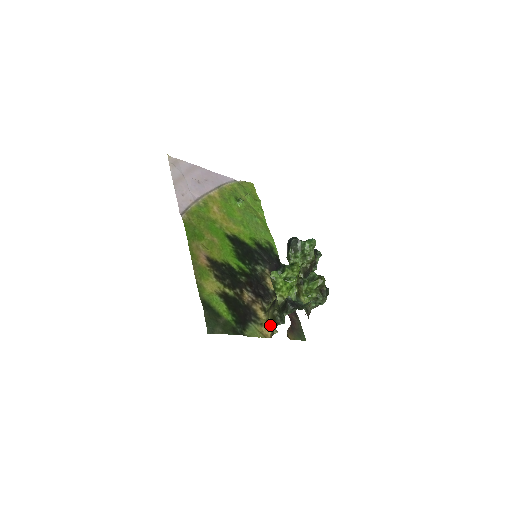
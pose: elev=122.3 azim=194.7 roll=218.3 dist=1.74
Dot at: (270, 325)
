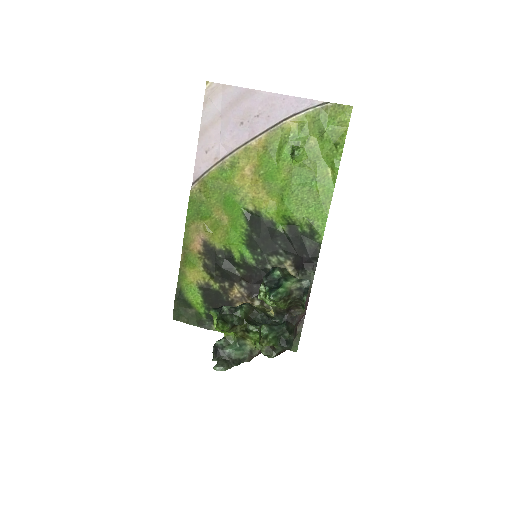
Dot at: occluded
